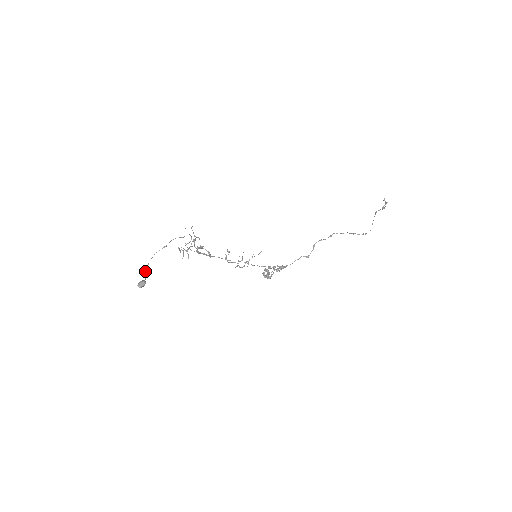
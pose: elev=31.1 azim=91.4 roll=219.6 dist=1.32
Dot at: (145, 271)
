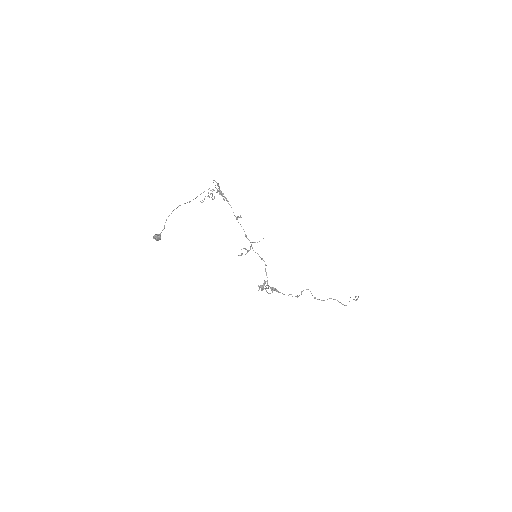
Dot at: occluded
